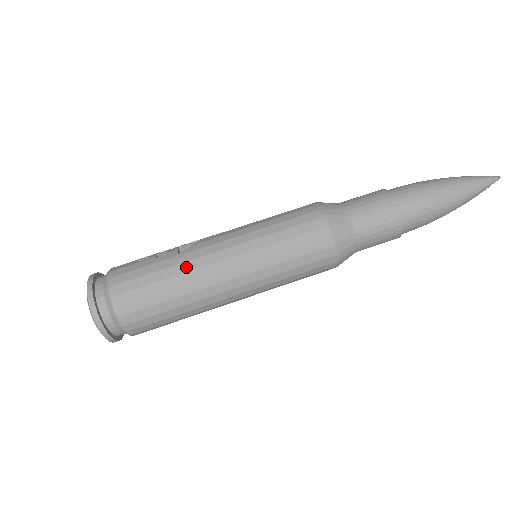
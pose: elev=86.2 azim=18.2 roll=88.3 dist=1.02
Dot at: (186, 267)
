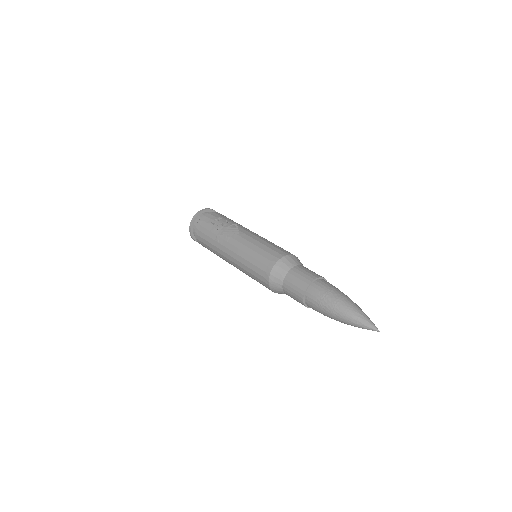
Dot at: (218, 245)
